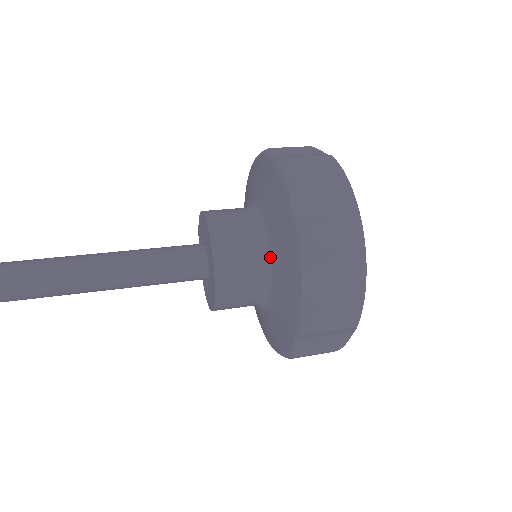
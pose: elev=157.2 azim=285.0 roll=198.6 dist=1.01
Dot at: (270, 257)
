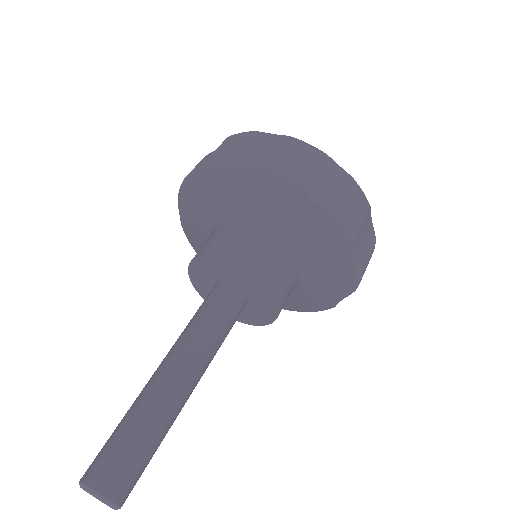
Dot at: (300, 254)
